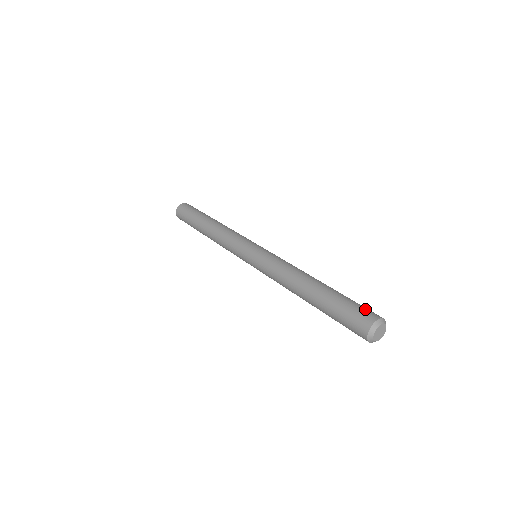
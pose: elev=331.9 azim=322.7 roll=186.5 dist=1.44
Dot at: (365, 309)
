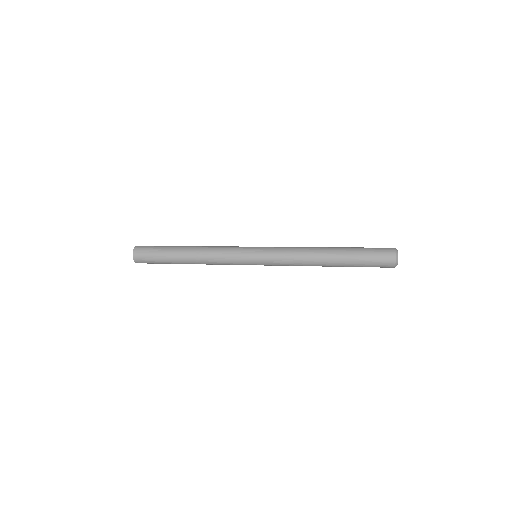
Dot at: occluded
